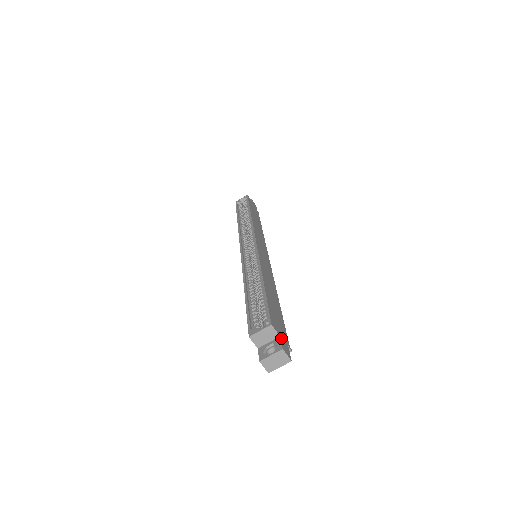
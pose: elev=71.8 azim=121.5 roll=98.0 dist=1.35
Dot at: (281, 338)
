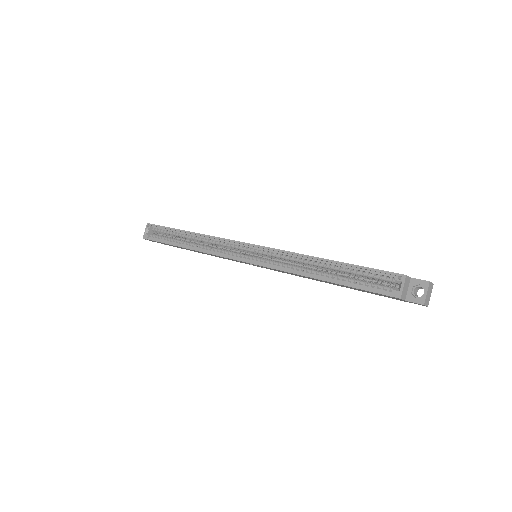
Dot at: (411, 278)
